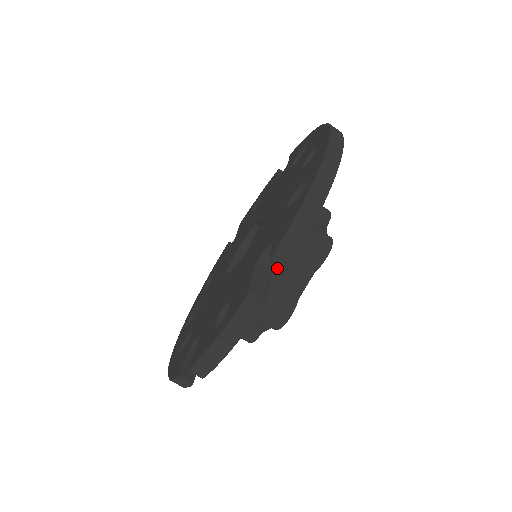
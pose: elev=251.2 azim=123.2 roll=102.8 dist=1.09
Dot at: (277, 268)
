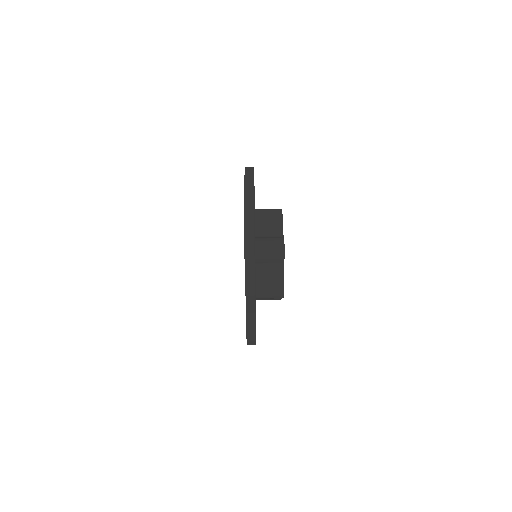
Dot at: (263, 272)
